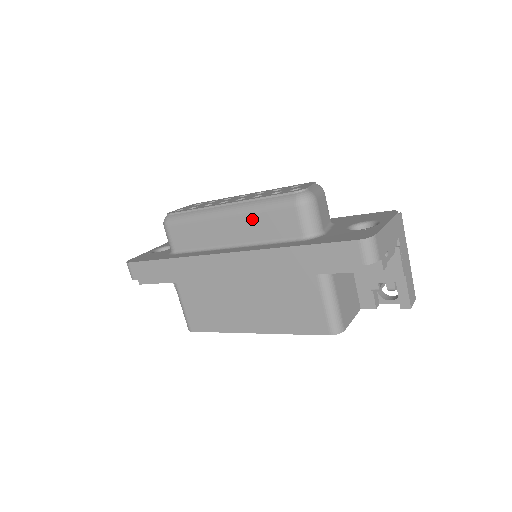
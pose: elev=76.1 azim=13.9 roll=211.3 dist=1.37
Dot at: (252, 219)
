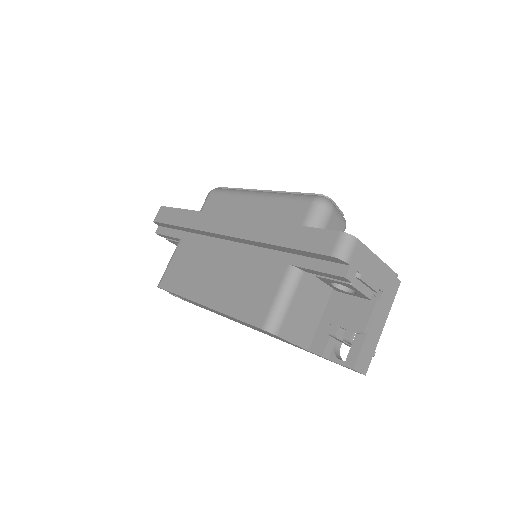
Dot at: (273, 204)
